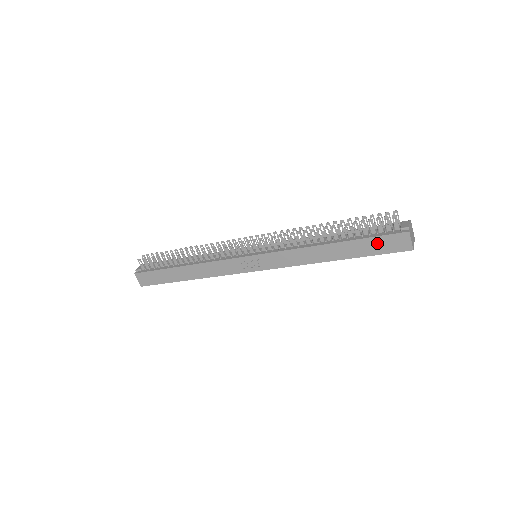
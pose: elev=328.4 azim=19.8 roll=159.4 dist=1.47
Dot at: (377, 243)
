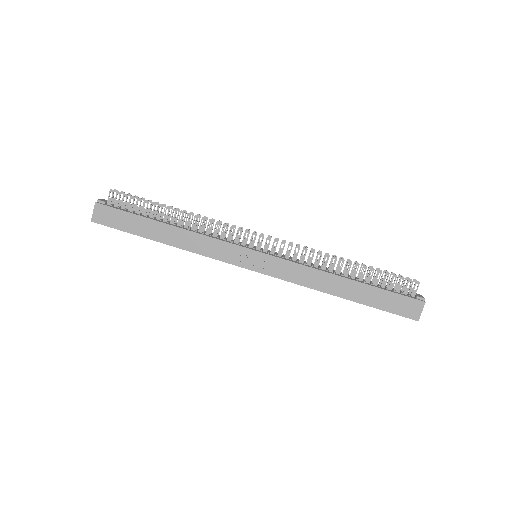
Dot at: (391, 299)
